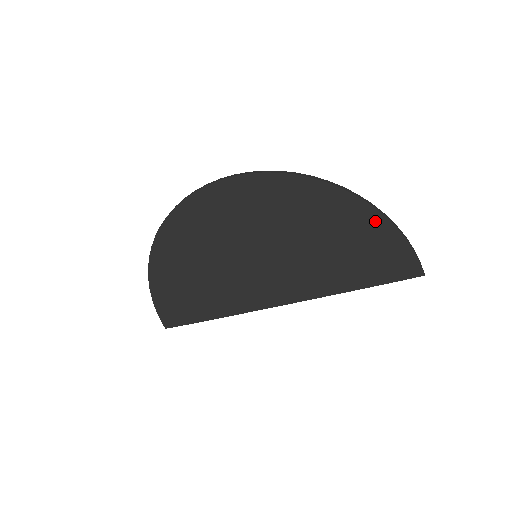
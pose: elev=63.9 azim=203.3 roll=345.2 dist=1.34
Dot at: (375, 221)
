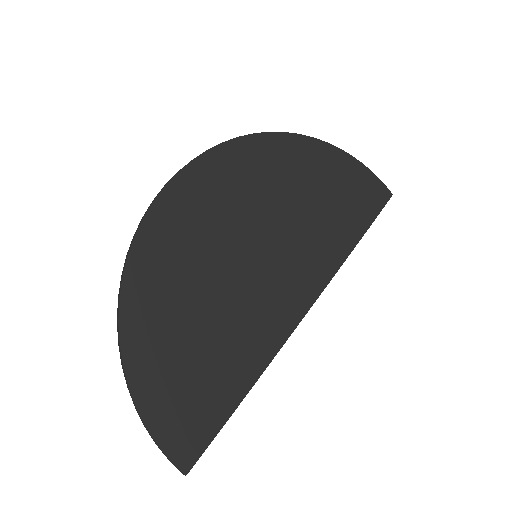
Dot at: (335, 157)
